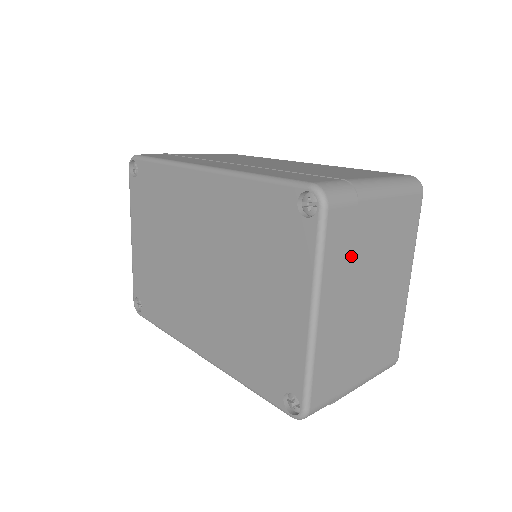
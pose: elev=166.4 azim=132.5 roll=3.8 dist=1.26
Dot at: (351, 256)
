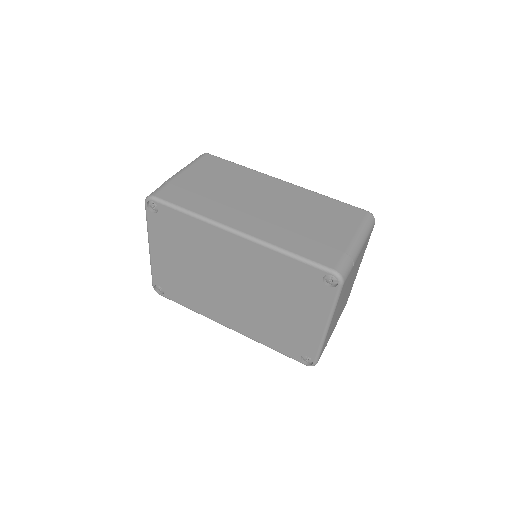
Dot at: occluded
